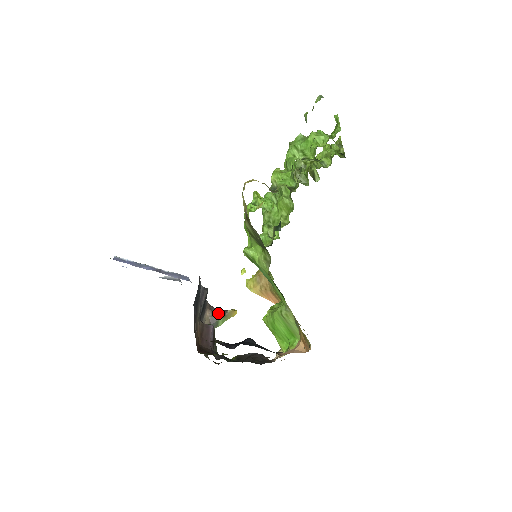
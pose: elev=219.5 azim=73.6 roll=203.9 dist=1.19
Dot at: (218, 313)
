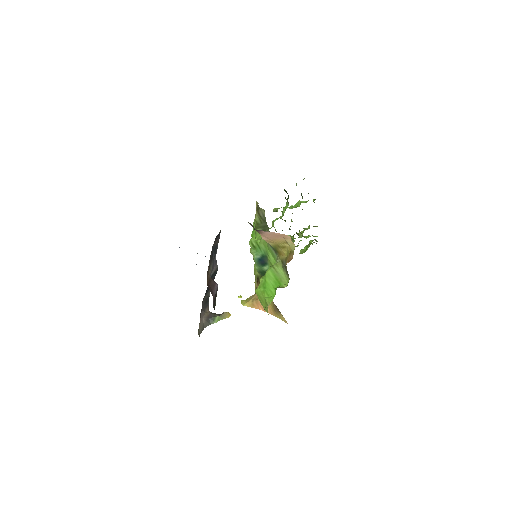
Dot at: occluded
